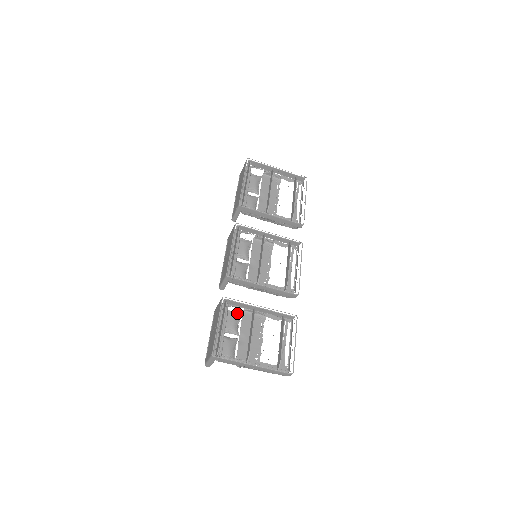
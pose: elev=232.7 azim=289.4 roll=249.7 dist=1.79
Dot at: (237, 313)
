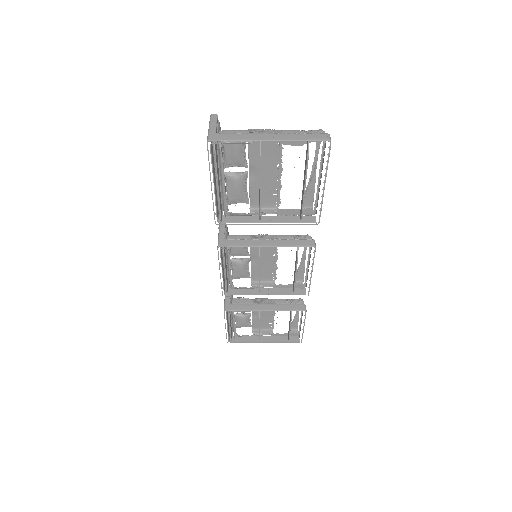
Dot at: occluded
